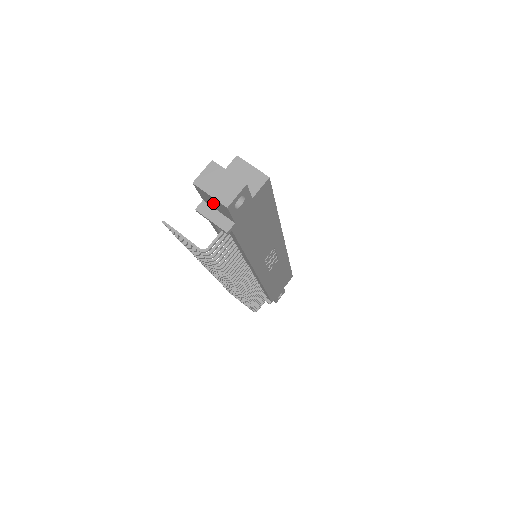
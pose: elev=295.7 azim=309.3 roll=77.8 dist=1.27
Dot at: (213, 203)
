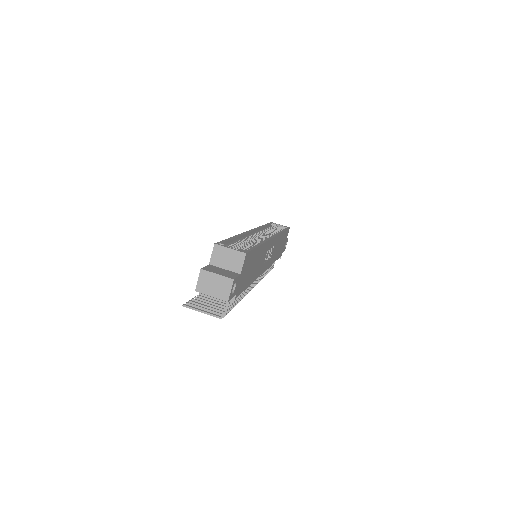
Dot at: occluded
